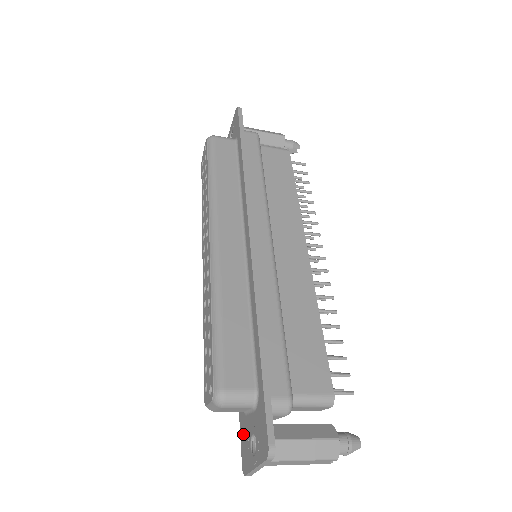
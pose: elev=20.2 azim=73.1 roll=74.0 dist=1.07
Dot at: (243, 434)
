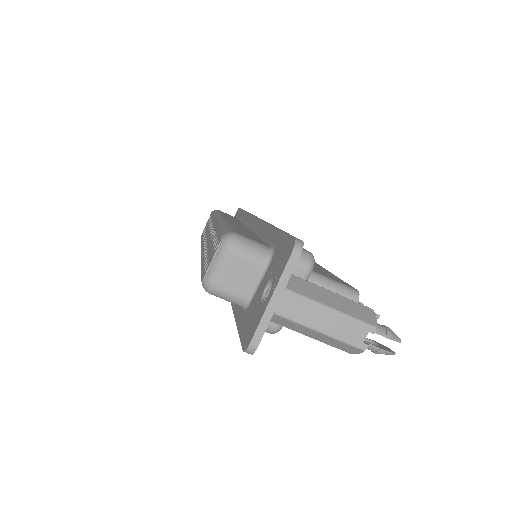
Dot at: (246, 323)
